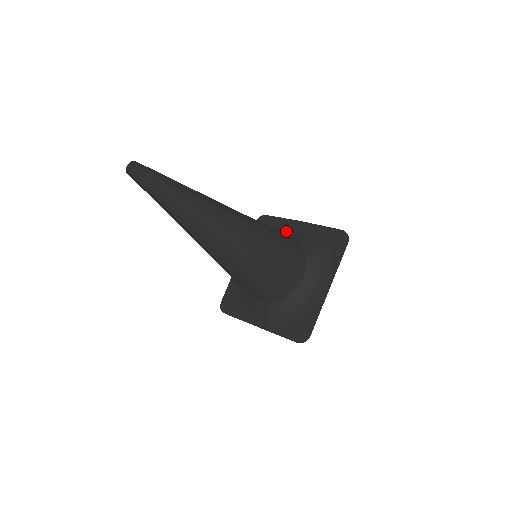
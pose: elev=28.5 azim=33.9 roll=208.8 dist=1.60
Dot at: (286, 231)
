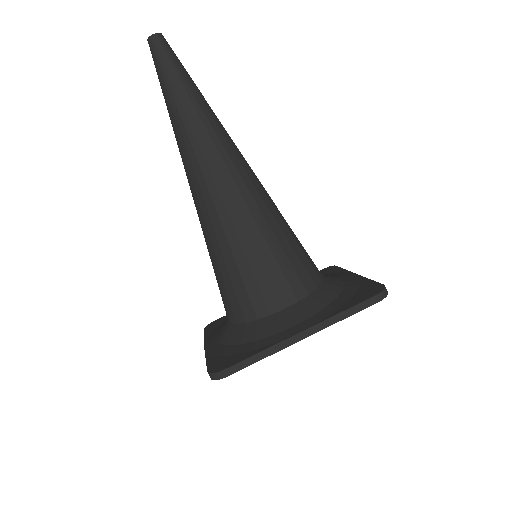
Dot at: occluded
